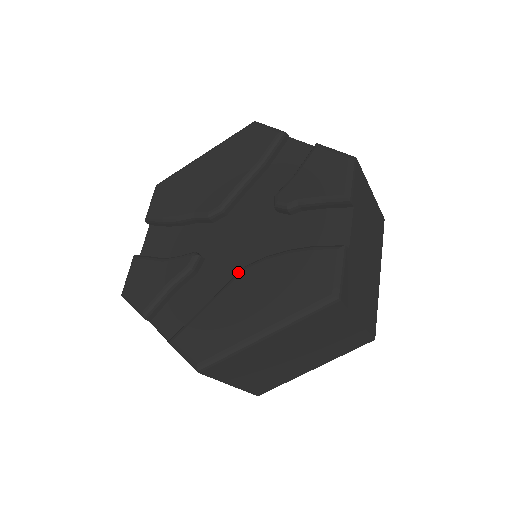
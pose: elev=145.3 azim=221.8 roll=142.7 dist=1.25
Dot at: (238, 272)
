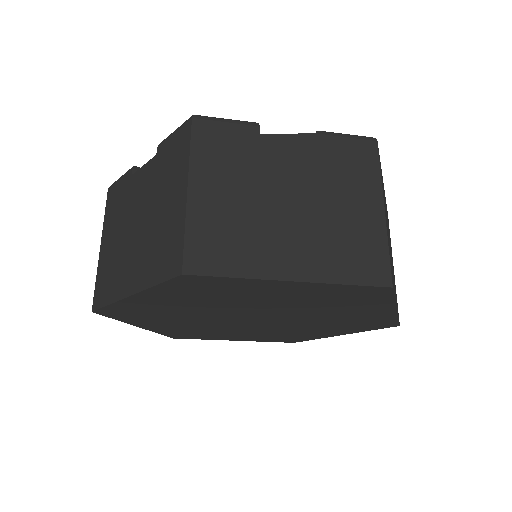
Dot at: occluded
